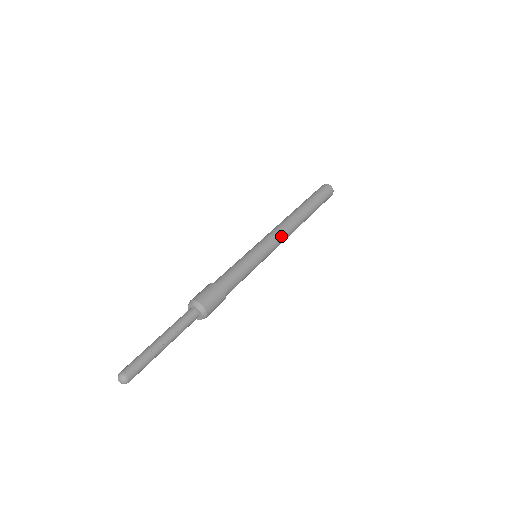
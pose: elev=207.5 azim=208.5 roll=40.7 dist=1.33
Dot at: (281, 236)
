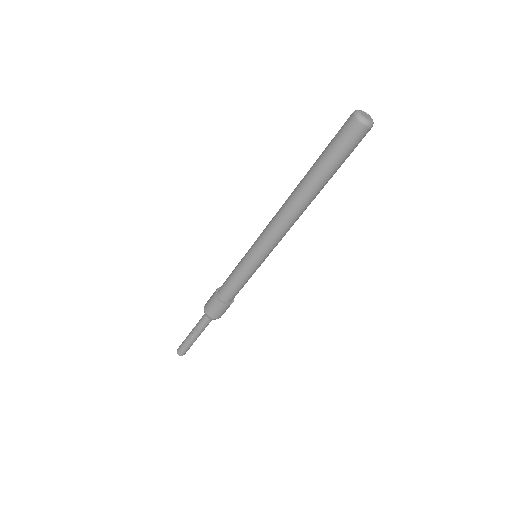
Dot at: (275, 234)
